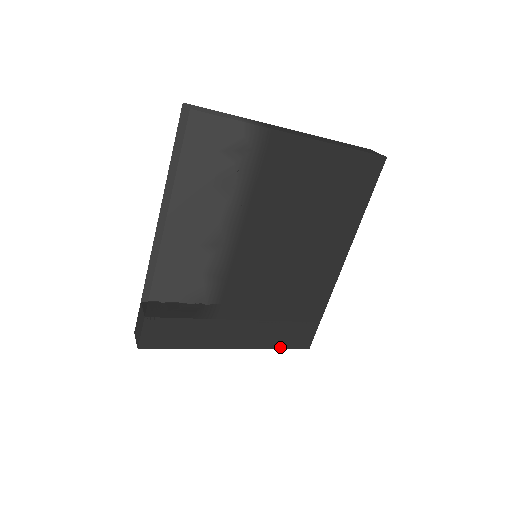
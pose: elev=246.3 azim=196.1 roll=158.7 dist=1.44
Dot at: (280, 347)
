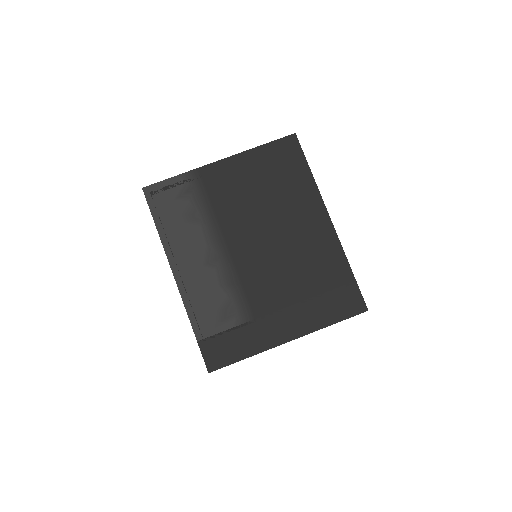
Dot at: (336, 321)
